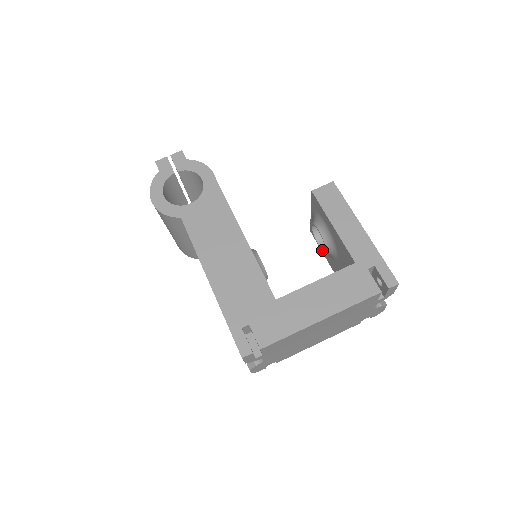
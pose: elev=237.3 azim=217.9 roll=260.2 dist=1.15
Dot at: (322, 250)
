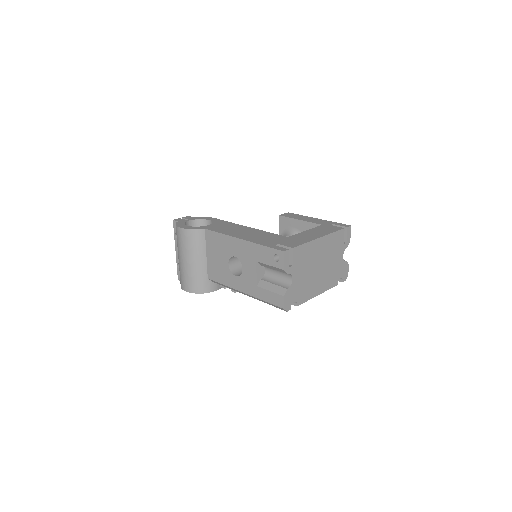
Dot at: occluded
